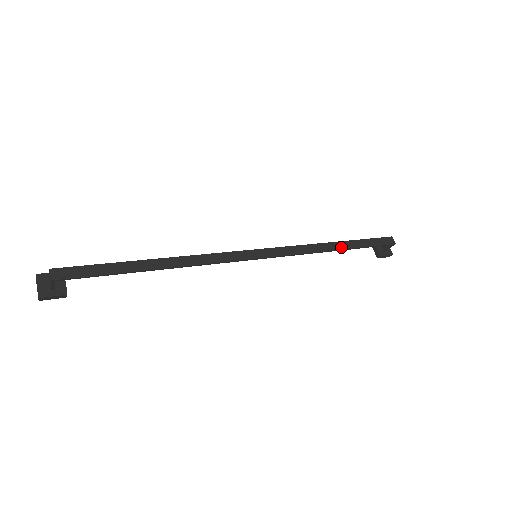
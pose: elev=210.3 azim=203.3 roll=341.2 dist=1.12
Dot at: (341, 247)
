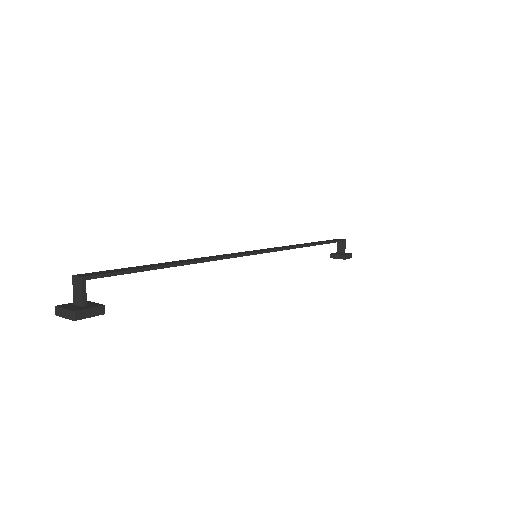
Dot at: (312, 243)
